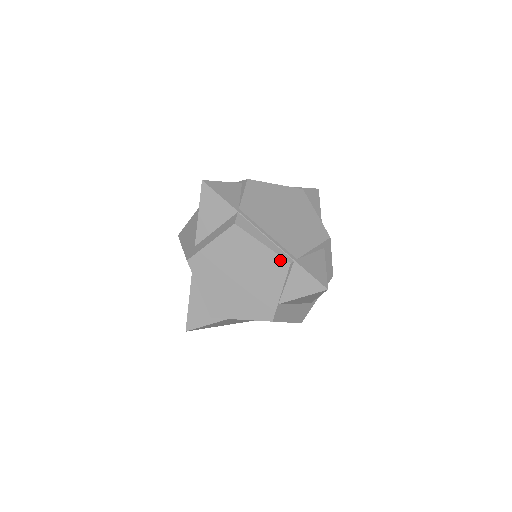
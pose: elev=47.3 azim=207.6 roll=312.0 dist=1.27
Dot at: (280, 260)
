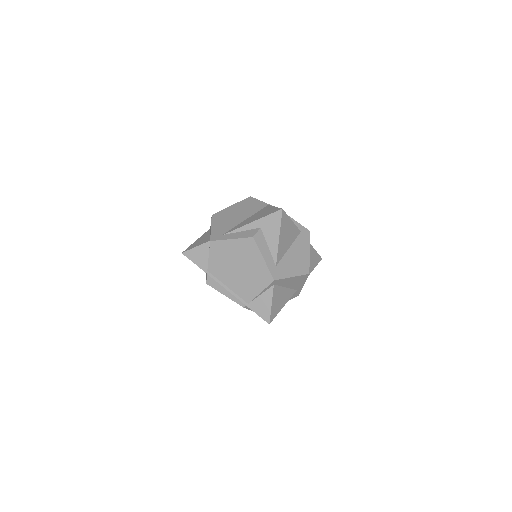
Dot at: occluded
